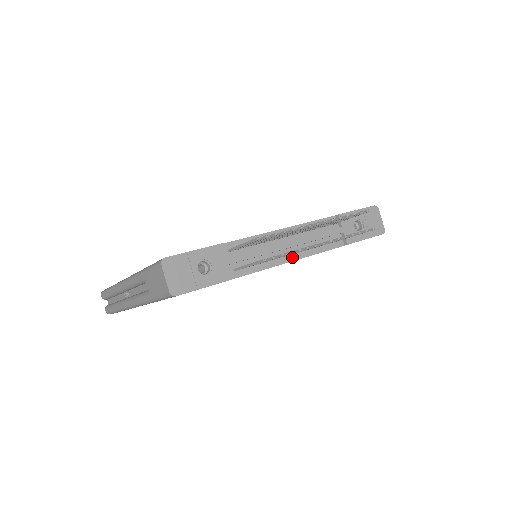
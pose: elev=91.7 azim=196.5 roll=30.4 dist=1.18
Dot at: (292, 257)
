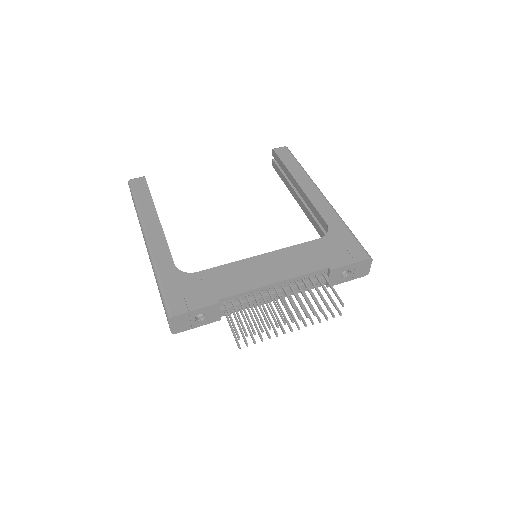
Dot at: (275, 298)
